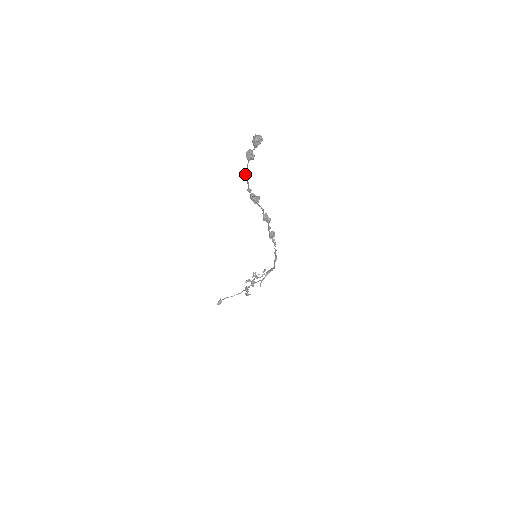
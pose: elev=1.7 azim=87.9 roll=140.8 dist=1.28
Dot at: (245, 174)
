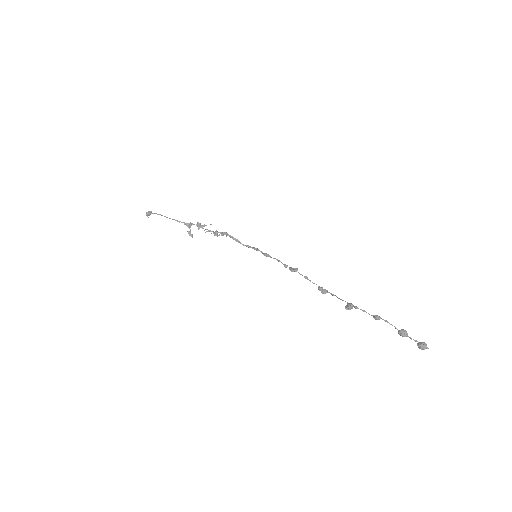
Dot at: occluded
